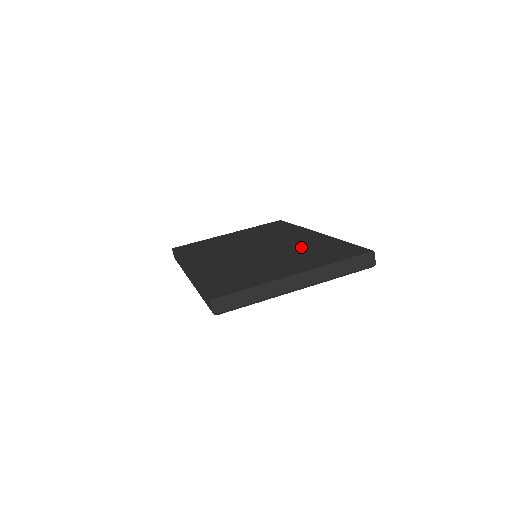
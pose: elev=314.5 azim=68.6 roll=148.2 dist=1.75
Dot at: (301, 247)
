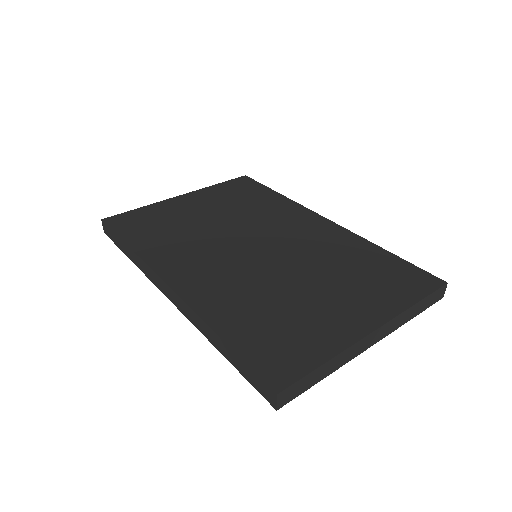
Dot at: (330, 255)
